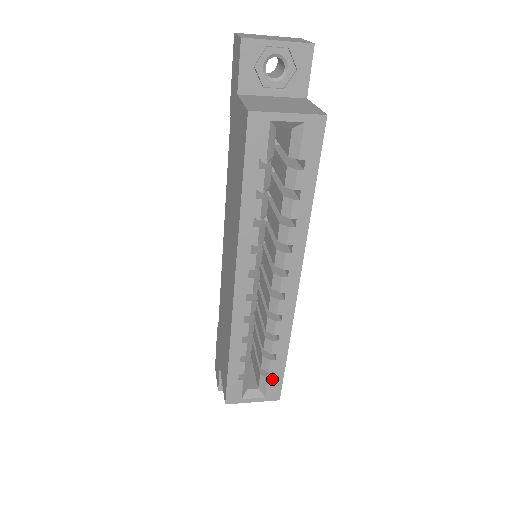
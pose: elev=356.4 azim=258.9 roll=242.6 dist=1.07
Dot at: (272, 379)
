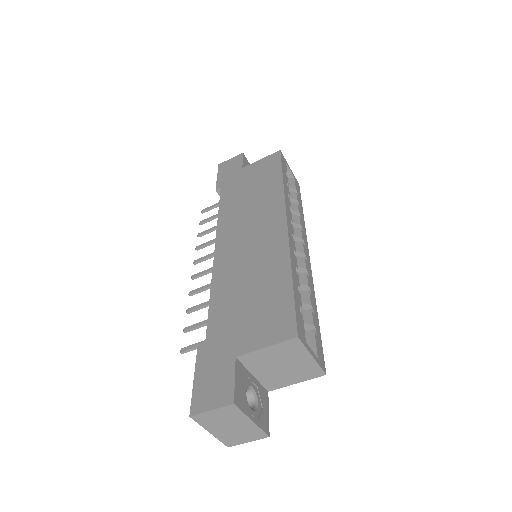
Dot at: (316, 337)
